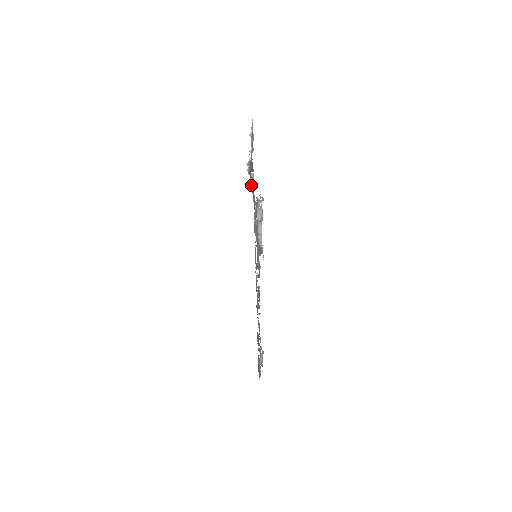
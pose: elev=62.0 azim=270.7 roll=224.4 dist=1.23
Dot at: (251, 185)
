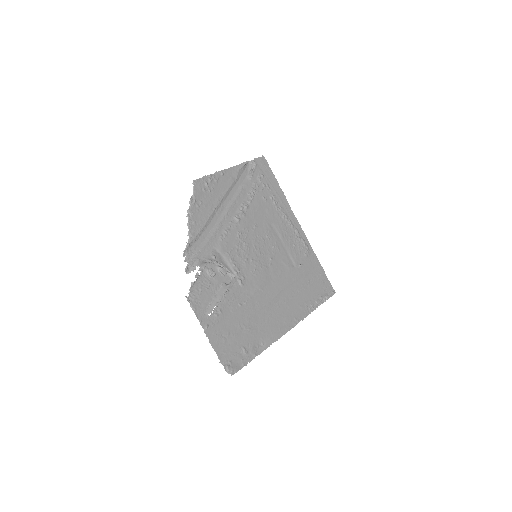
Dot at: (192, 268)
